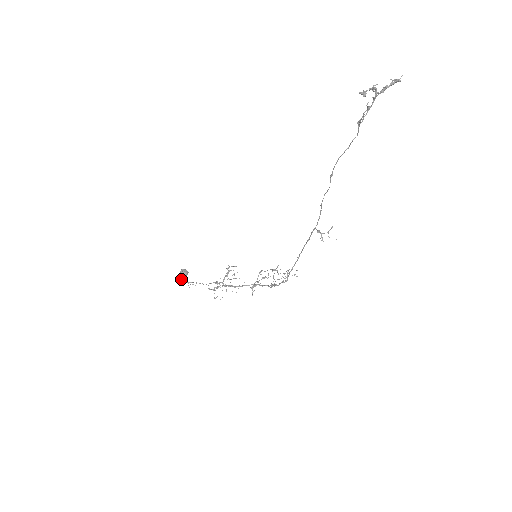
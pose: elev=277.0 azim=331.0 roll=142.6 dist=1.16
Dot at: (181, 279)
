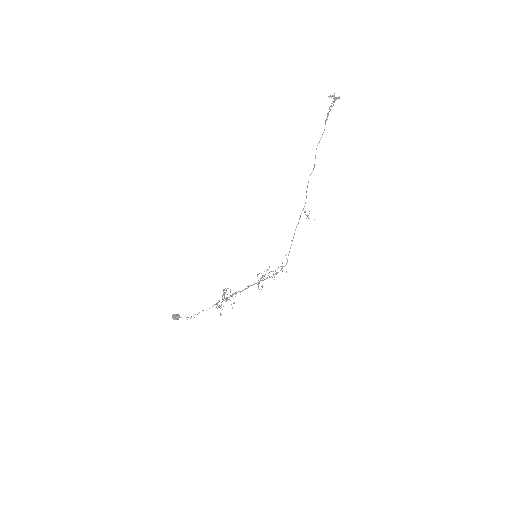
Dot at: occluded
